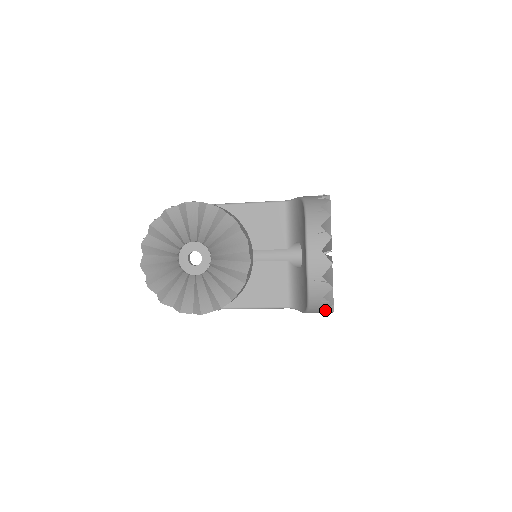
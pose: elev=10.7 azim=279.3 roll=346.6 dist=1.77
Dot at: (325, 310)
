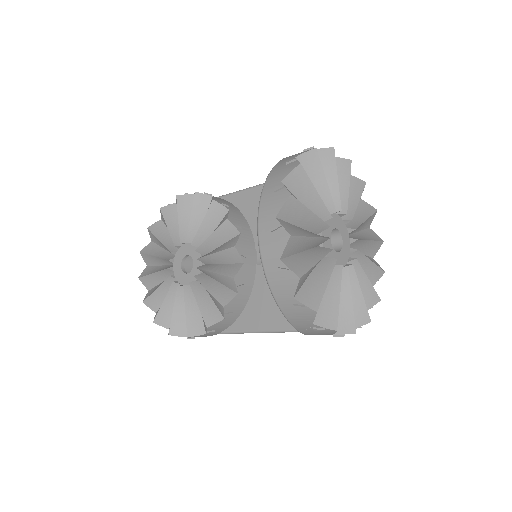
Dot at: (316, 325)
